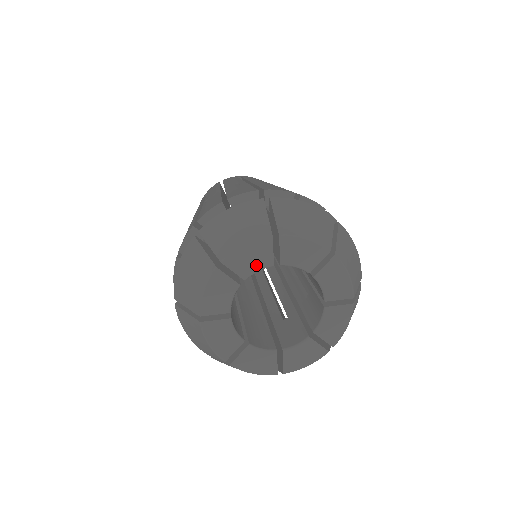
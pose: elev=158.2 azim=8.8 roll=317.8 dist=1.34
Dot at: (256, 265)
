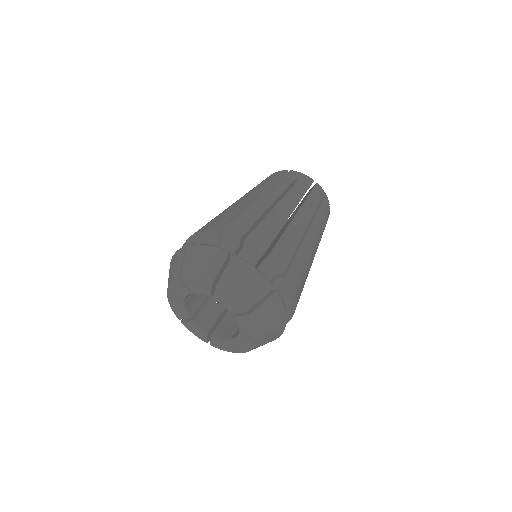
Dot at: (201, 291)
